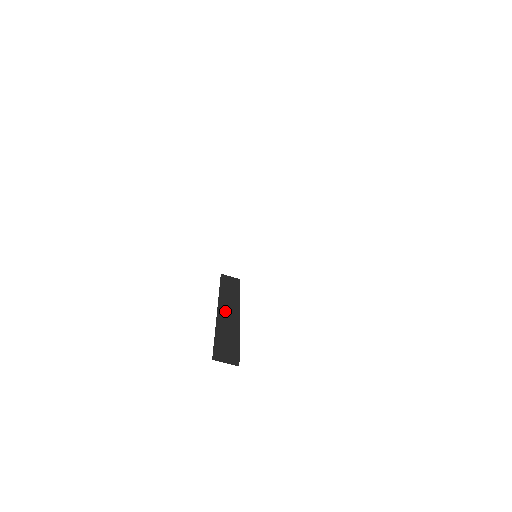
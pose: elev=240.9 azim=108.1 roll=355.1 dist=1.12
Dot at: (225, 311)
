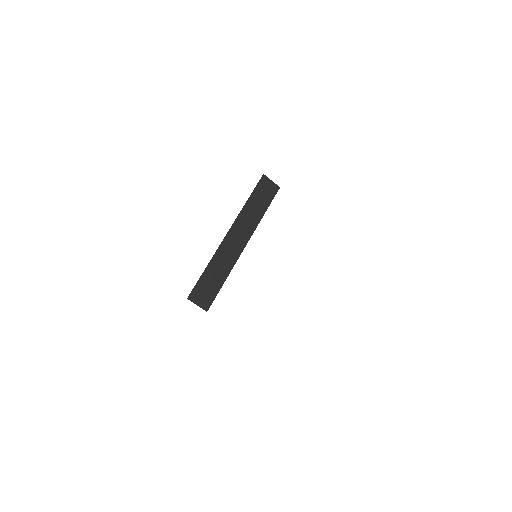
Dot at: (234, 236)
